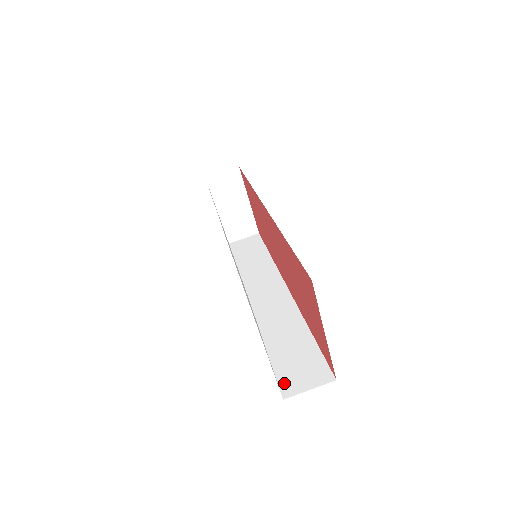
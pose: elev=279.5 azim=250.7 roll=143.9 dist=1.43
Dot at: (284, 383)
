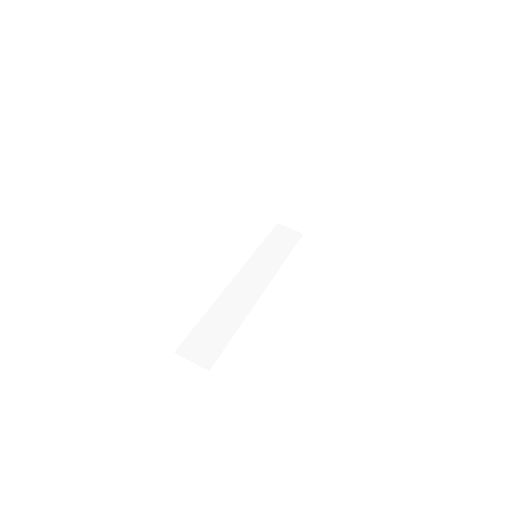
Dot at: (186, 345)
